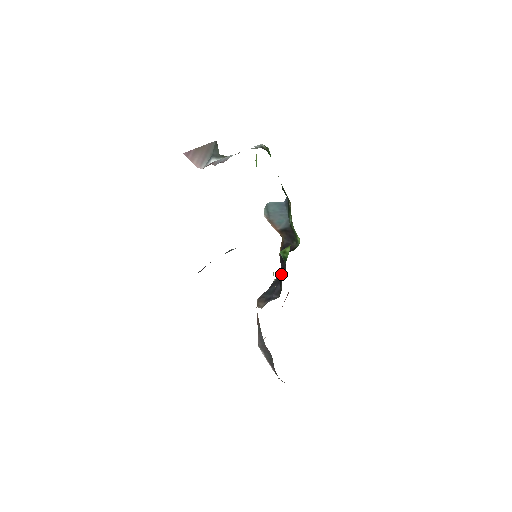
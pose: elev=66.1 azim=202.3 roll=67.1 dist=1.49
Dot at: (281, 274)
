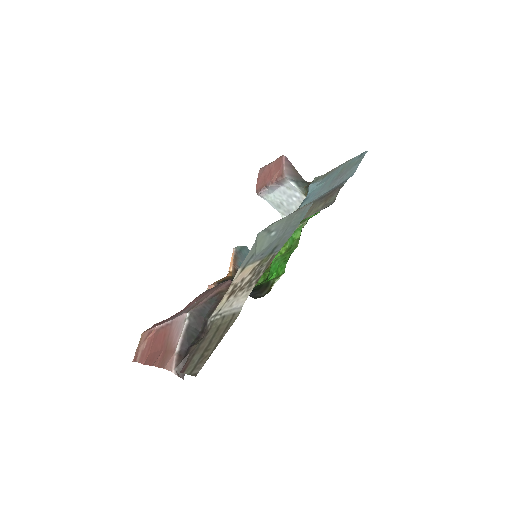
Dot at: occluded
